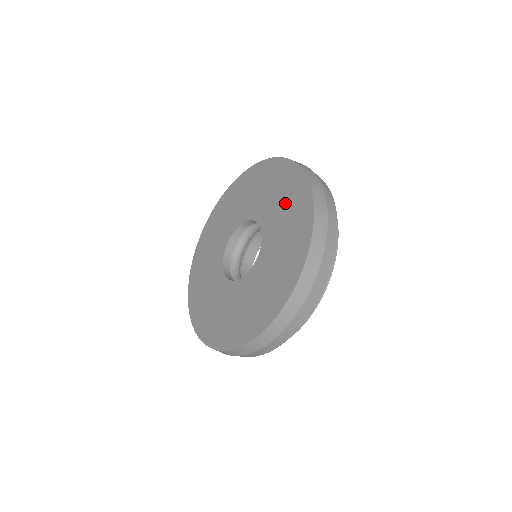
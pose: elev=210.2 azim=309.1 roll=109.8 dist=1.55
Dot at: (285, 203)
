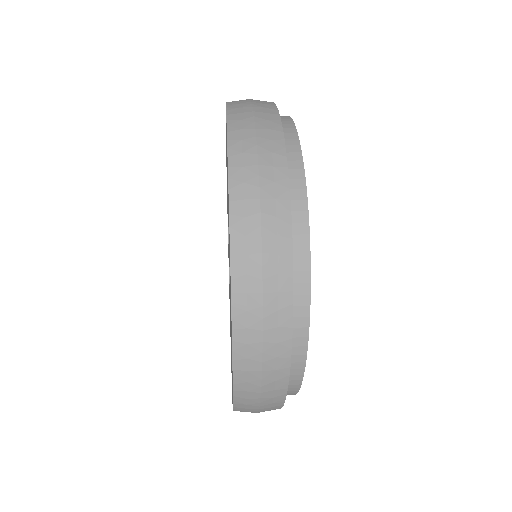
Dot at: occluded
